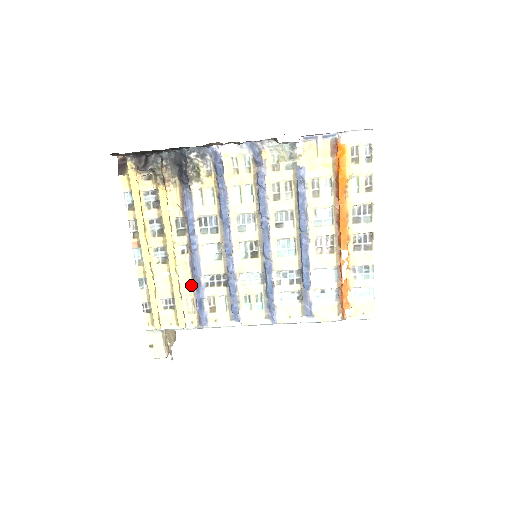
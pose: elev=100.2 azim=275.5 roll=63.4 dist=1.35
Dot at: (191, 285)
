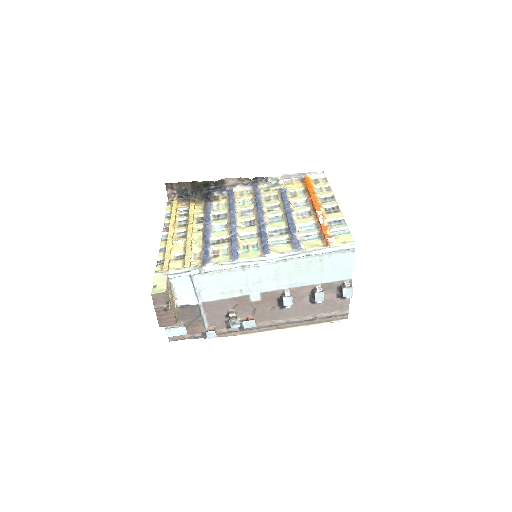
Dot at: (201, 245)
